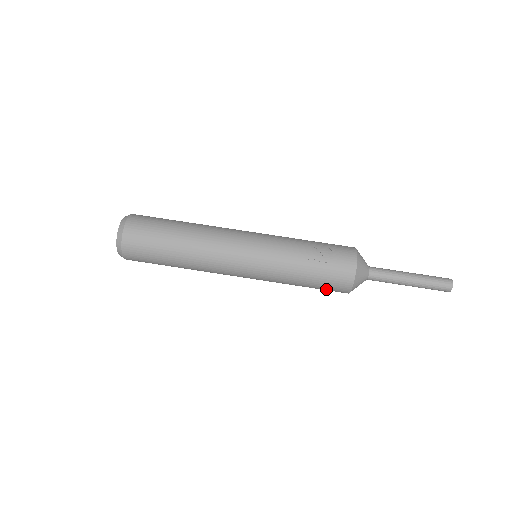
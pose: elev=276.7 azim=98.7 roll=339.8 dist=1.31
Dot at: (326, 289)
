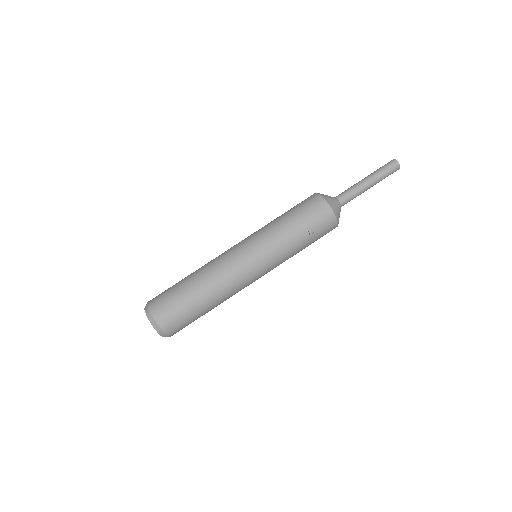
Dot at: occluded
